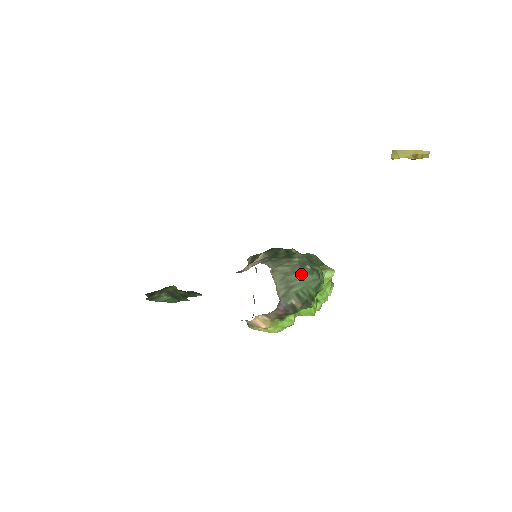
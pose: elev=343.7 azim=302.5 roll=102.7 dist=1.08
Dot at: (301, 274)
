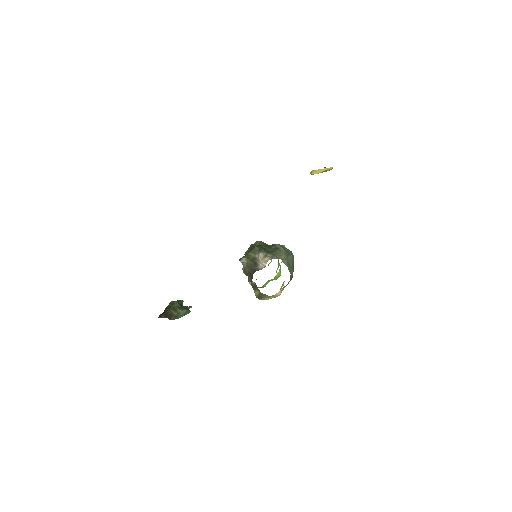
Dot at: (289, 255)
